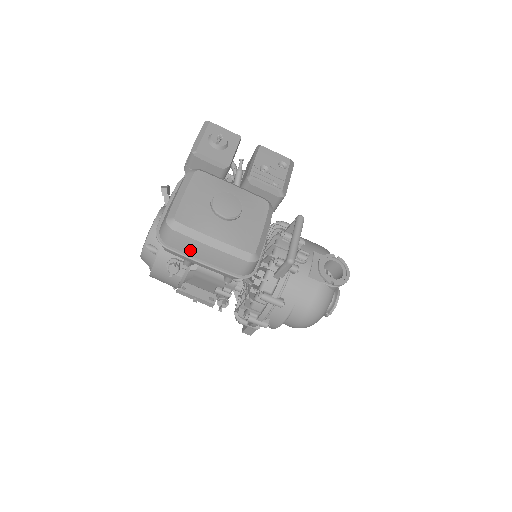
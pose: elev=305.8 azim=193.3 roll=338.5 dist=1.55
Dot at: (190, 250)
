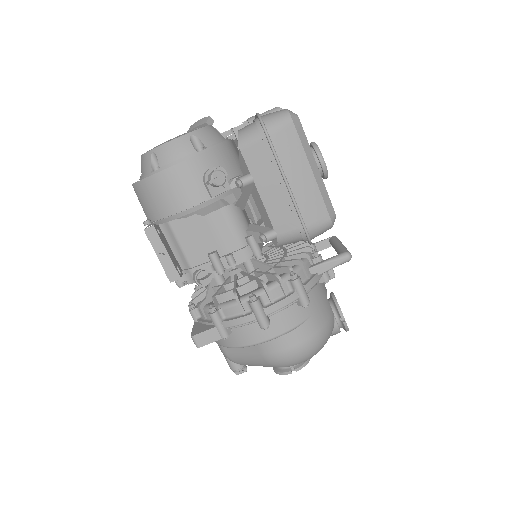
Dot at: (287, 158)
